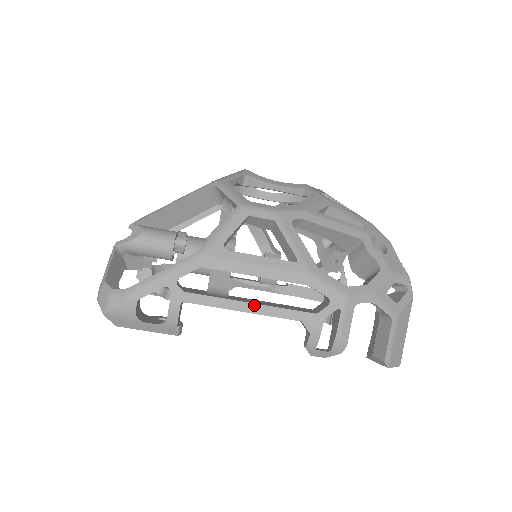
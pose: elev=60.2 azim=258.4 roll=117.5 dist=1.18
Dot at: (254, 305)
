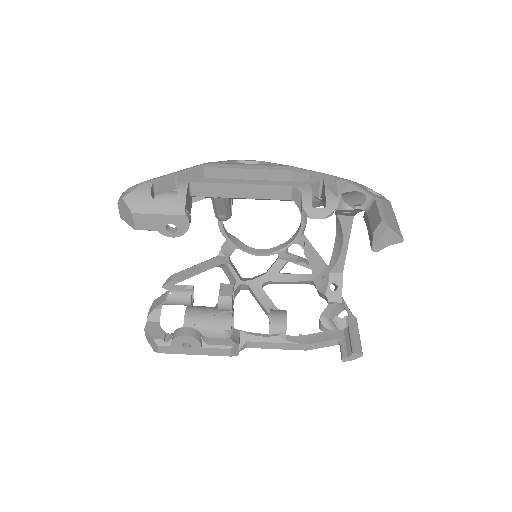
Dot at: (250, 181)
